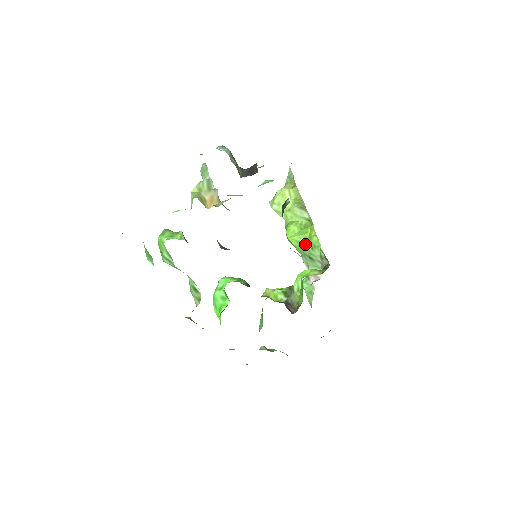
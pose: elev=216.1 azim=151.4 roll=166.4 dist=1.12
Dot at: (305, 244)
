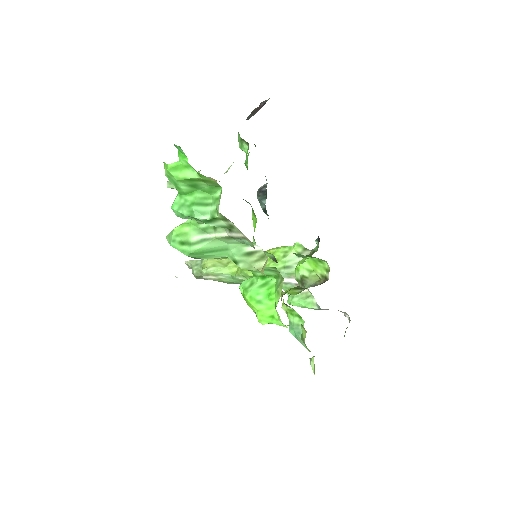
Dot at: (273, 261)
